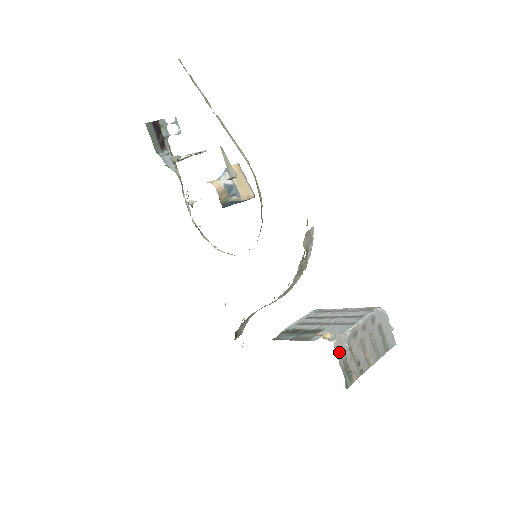
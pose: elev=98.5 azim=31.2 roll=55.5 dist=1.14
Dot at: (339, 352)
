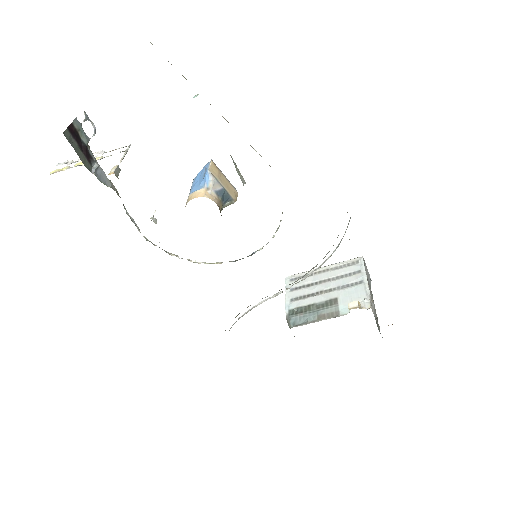
Dot at: occluded
